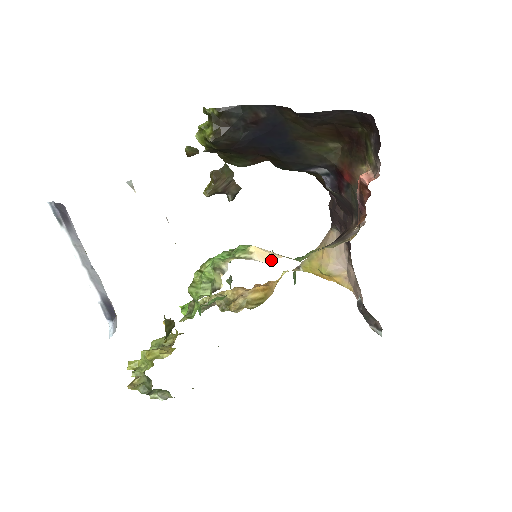
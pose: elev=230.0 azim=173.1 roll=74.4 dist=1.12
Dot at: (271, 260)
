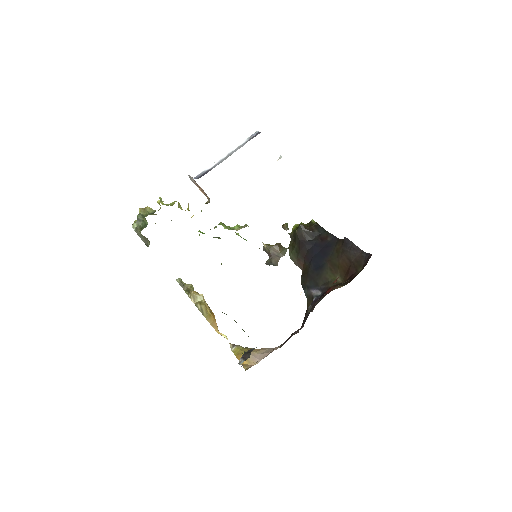
Dot at: occluded
